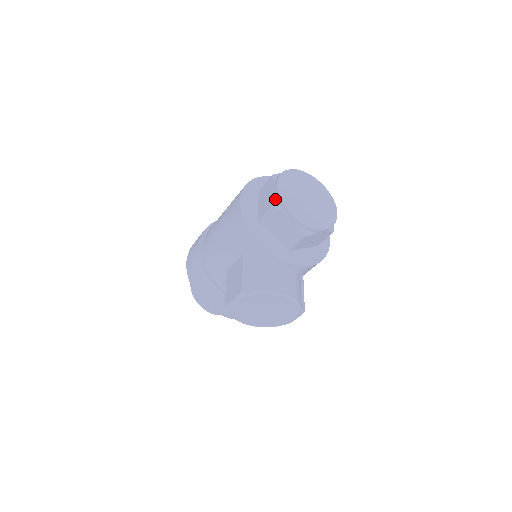
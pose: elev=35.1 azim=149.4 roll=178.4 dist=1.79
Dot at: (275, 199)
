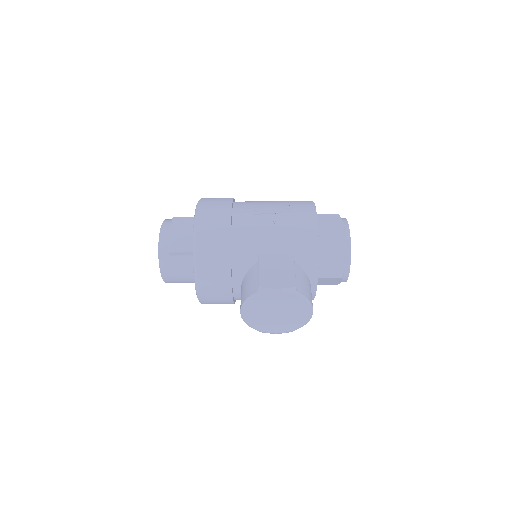
Dot at: (345, 236)
